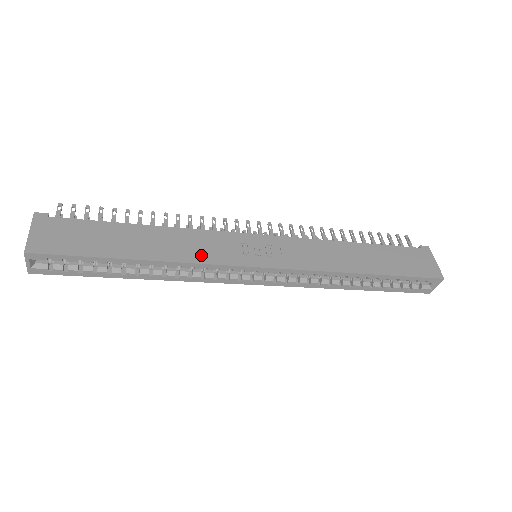
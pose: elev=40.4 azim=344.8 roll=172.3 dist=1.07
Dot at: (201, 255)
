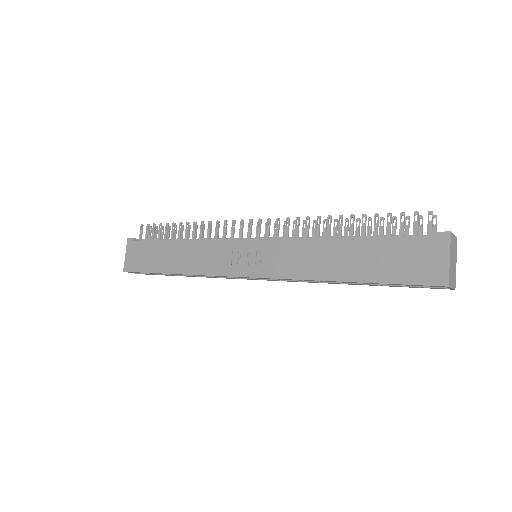
Dot at: (206, 267)
